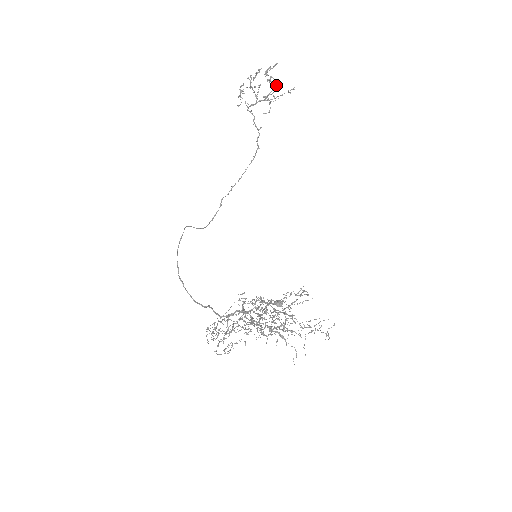
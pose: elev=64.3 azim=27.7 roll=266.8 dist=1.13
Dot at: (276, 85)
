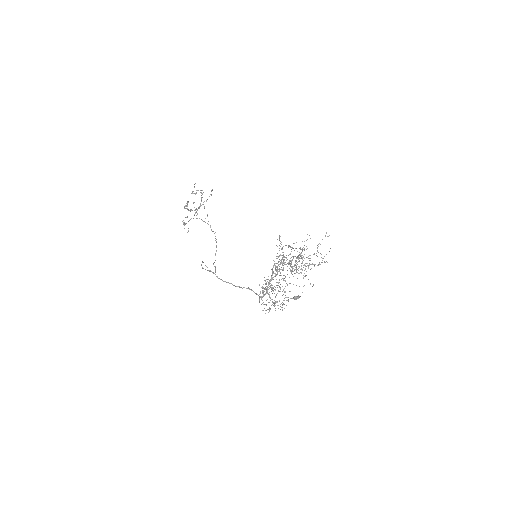
Dot at: (202, 190)
